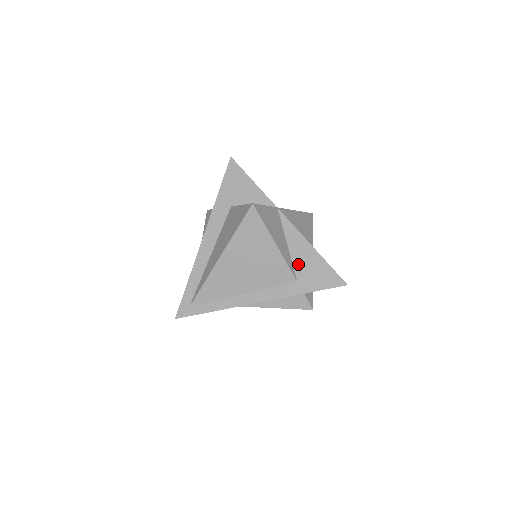
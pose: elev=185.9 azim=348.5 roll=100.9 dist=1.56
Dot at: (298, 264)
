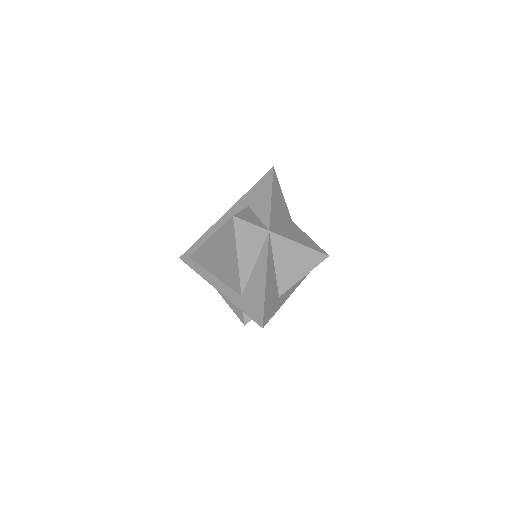
Dot at: (250, 284)
